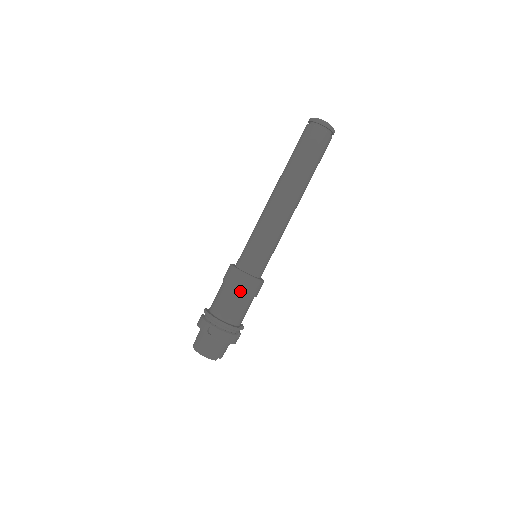
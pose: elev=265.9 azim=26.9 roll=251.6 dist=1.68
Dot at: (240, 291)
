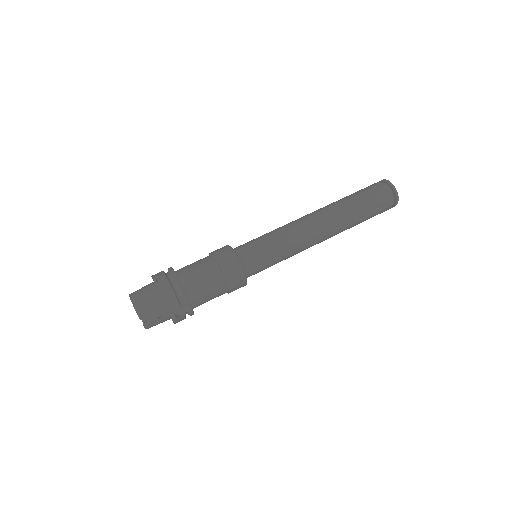
Dot at: (218, 264)
